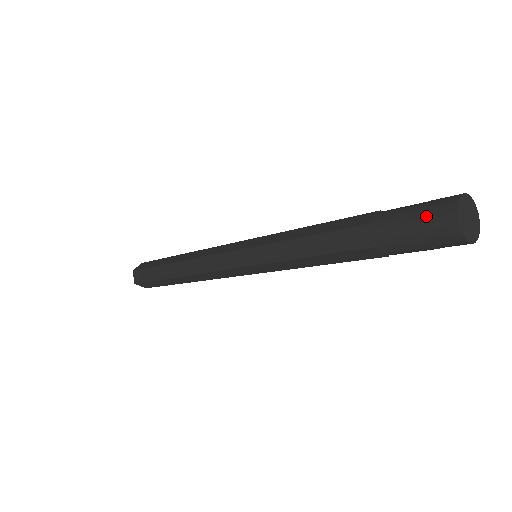
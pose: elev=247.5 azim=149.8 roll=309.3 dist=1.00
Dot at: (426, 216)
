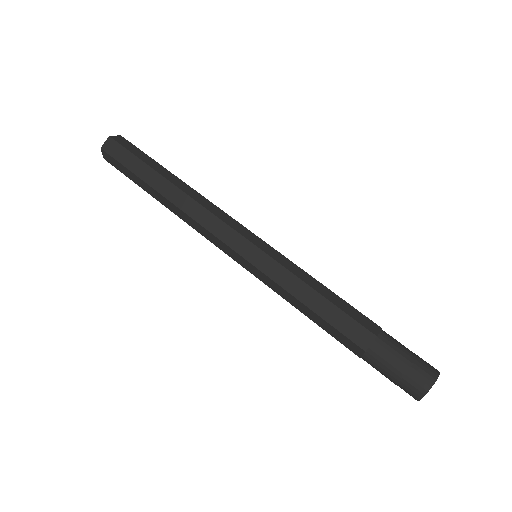
Dot at: (414, 367)
